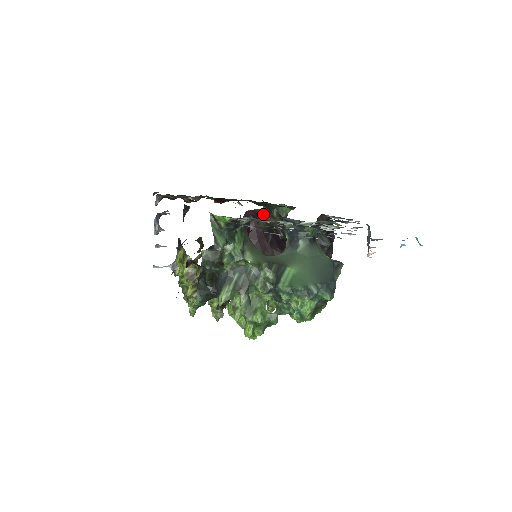
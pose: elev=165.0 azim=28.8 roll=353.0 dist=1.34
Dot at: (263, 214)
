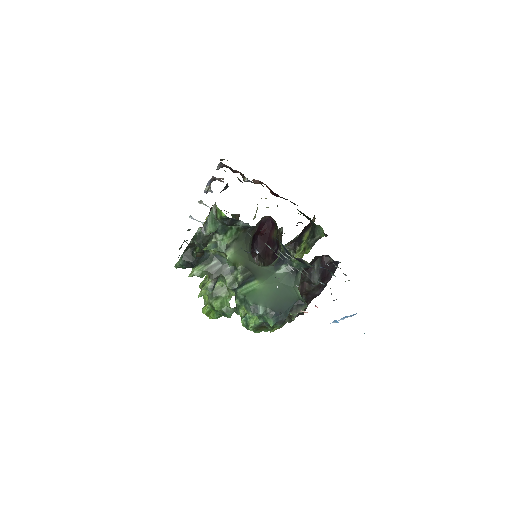
Dot at: occluded
